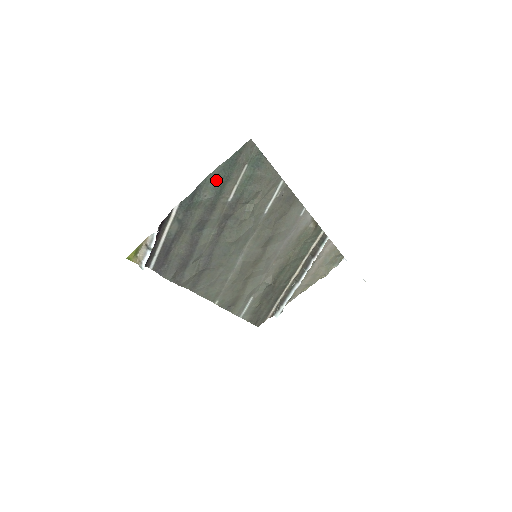
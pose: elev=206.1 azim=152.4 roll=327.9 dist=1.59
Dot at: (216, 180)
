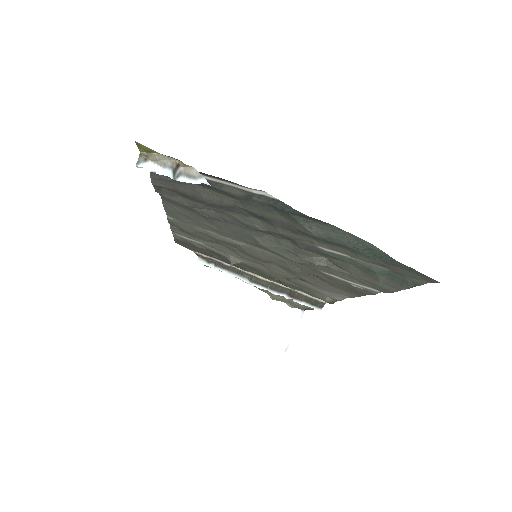
Dot at: (346, 239)
